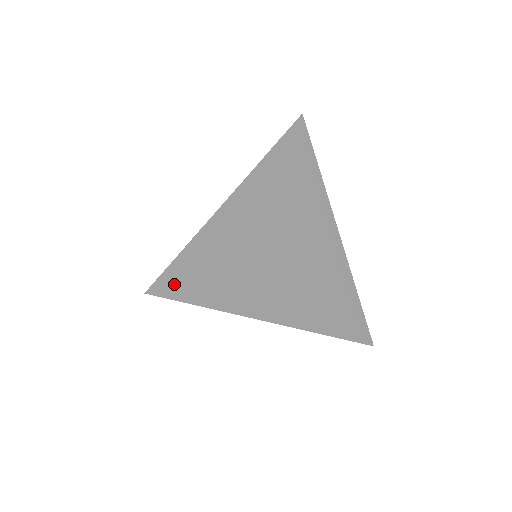
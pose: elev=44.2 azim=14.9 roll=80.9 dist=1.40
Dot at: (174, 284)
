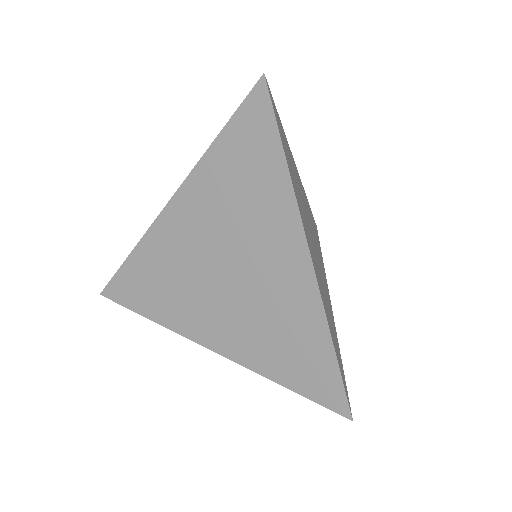
Dot at: (274, 109)
